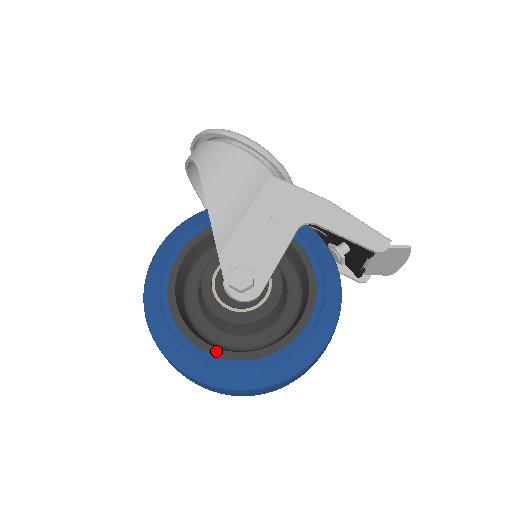
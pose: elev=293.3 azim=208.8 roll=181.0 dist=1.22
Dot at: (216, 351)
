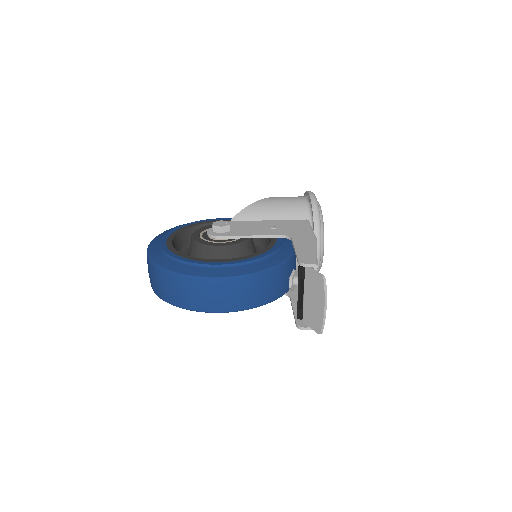
Dot at: (170, 243)
